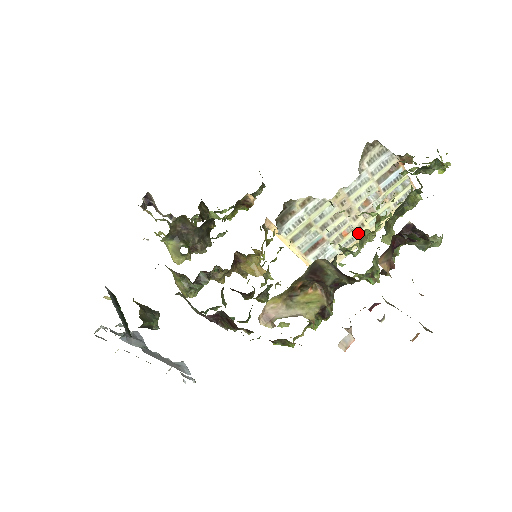
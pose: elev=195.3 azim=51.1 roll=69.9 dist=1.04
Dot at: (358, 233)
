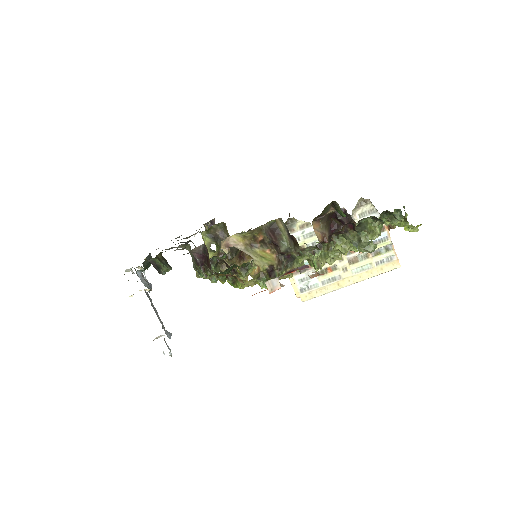
Dot at: (341, 275)
